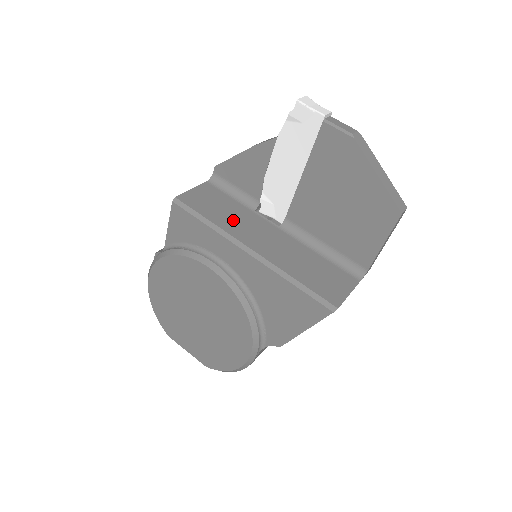
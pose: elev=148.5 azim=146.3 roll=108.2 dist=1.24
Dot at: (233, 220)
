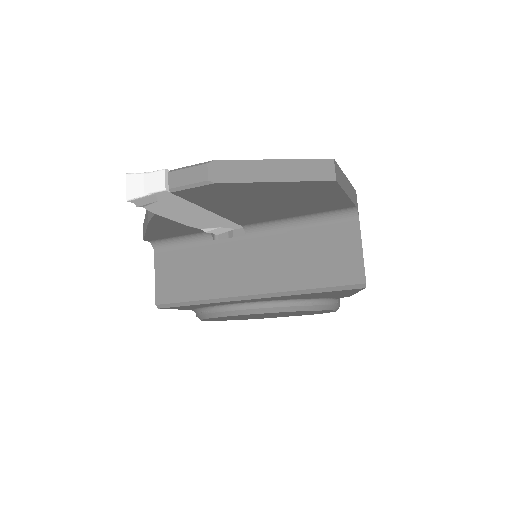
Dot at: (211, 276)
